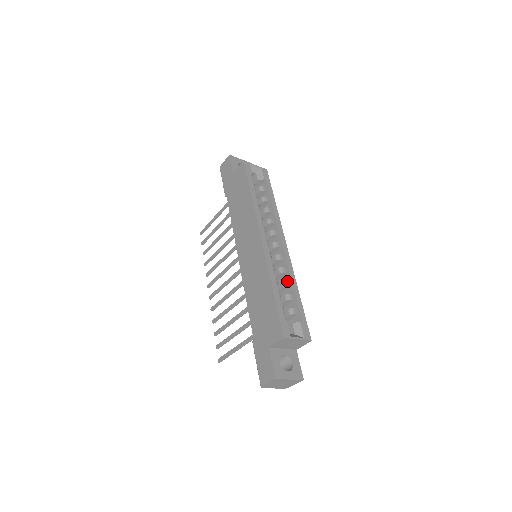
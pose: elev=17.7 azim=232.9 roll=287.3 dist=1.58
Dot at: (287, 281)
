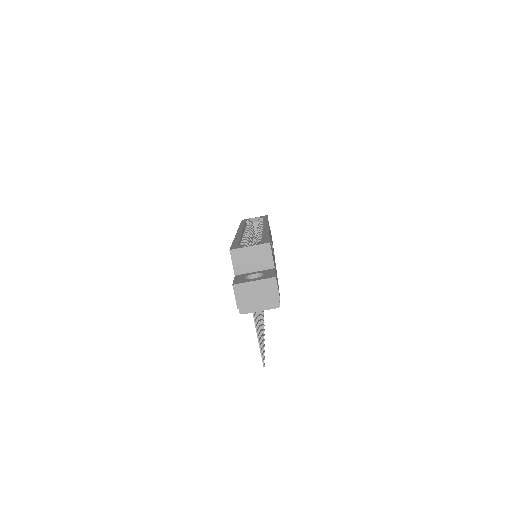
Dot at: (260, 236)
